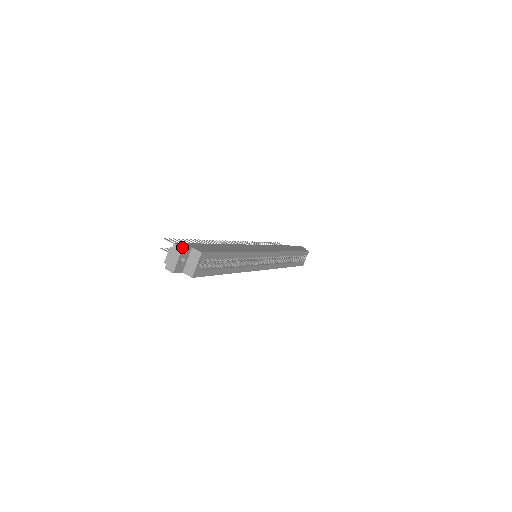
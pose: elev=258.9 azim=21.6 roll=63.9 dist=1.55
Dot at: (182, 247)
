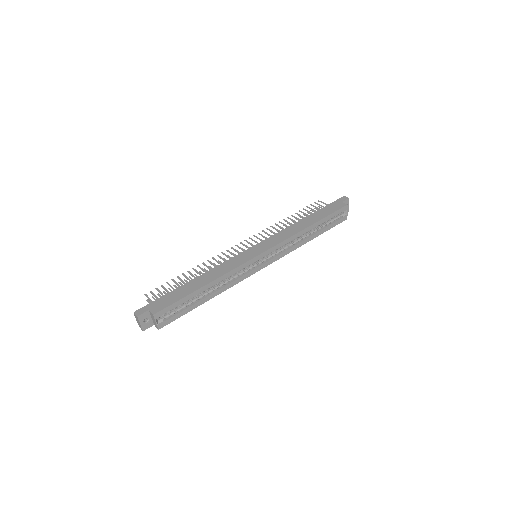
Dot at: (137, 316)
